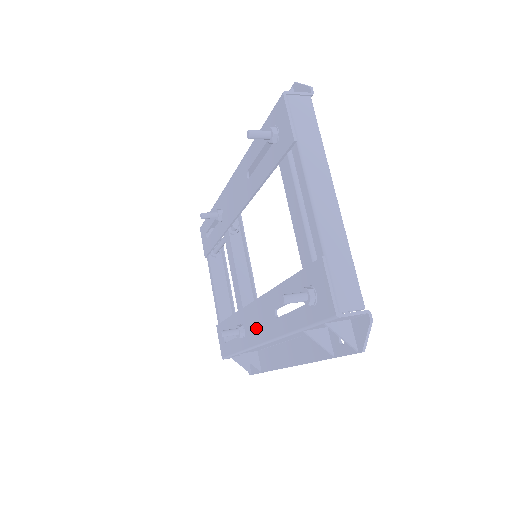
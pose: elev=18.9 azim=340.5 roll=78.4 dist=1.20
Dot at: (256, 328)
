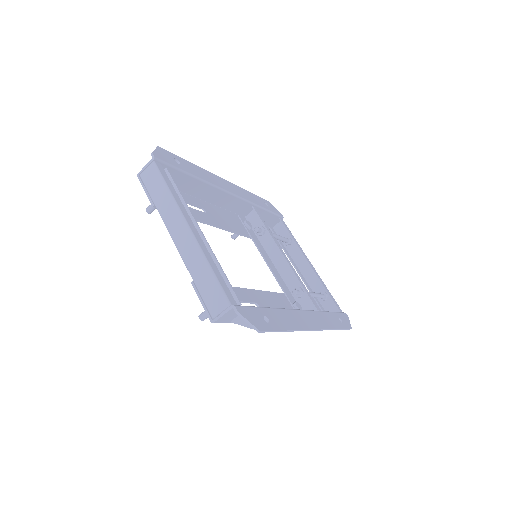
Dot at: occluded
